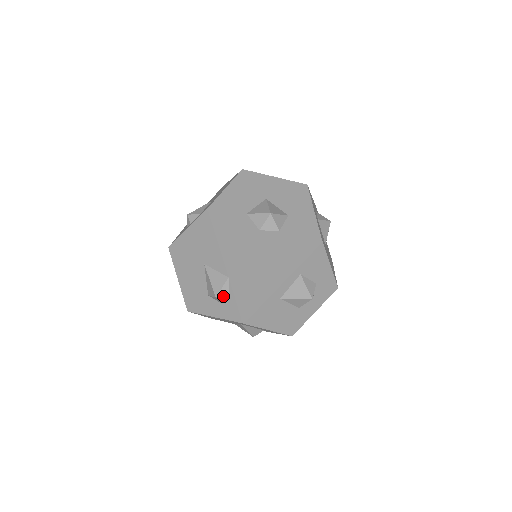
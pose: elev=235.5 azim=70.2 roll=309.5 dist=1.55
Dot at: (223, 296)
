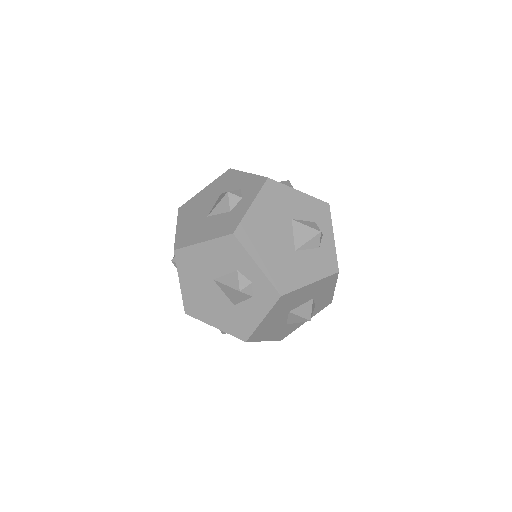
Dot at: occluded
